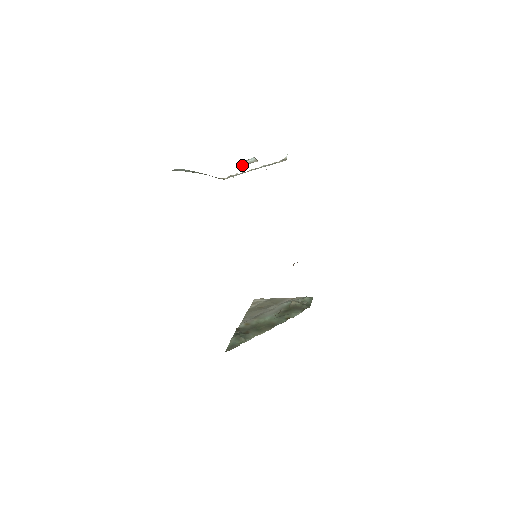
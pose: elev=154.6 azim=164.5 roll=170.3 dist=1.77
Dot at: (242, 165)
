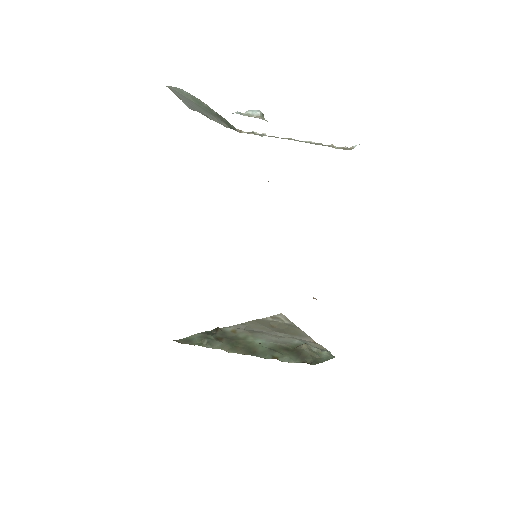
Dot at: occluded
